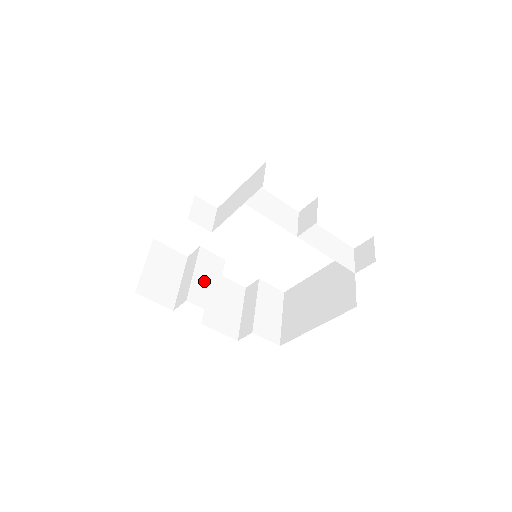
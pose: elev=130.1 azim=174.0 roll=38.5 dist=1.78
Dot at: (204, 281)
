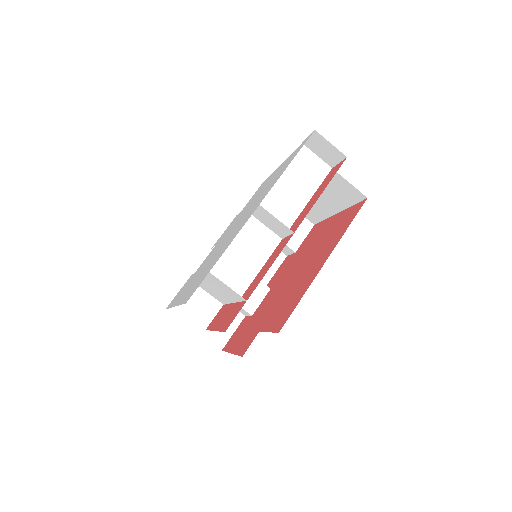
Dot at: occluded
